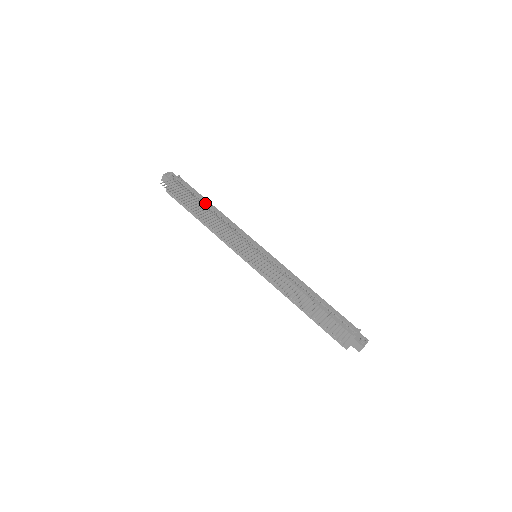
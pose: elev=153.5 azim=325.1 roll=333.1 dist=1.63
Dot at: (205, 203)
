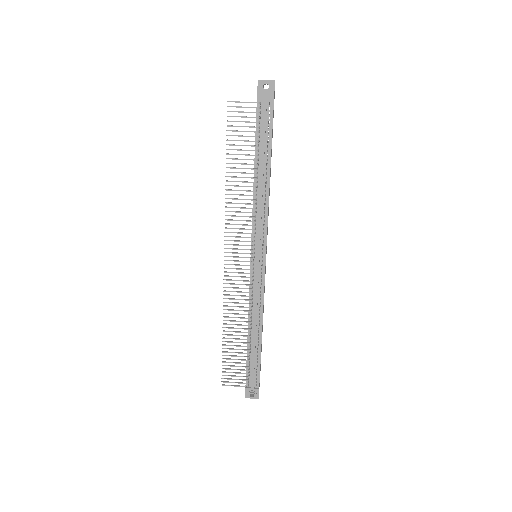
Dot at: (261, 162)
